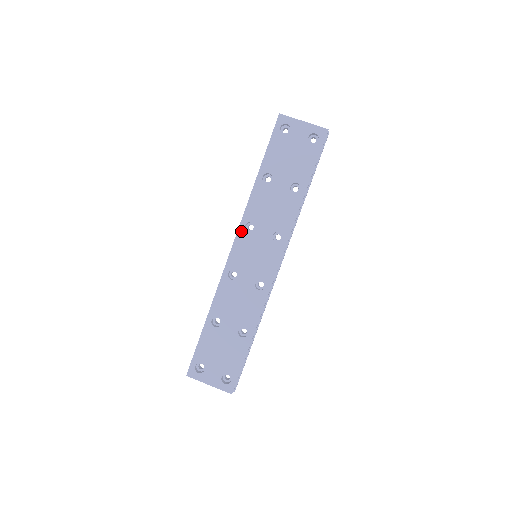
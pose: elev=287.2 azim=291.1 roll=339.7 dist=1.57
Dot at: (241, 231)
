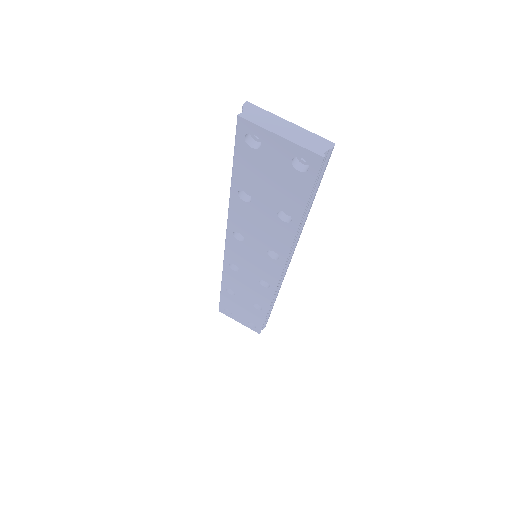
Dot at: (230, 237)
